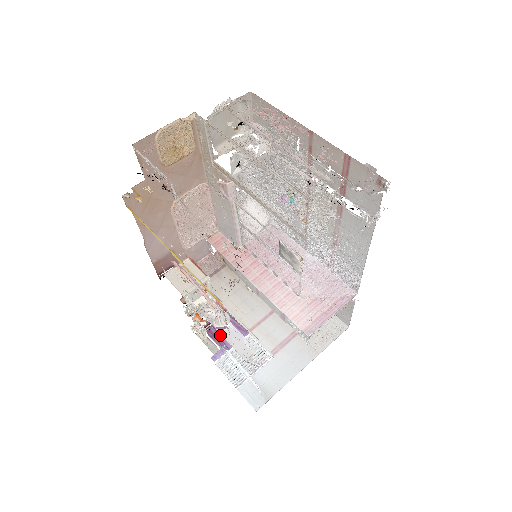
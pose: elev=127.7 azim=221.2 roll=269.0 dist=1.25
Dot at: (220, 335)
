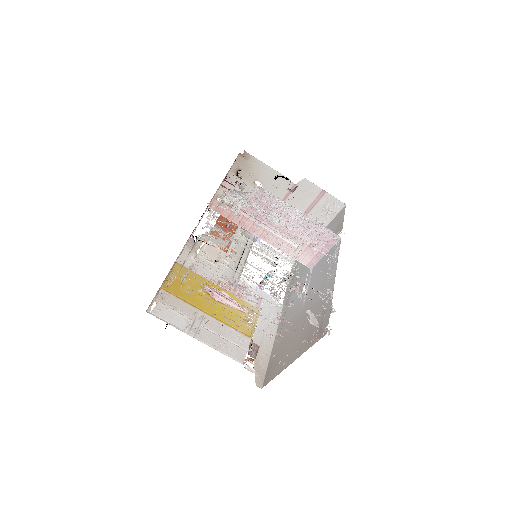
Dot at: occluded
